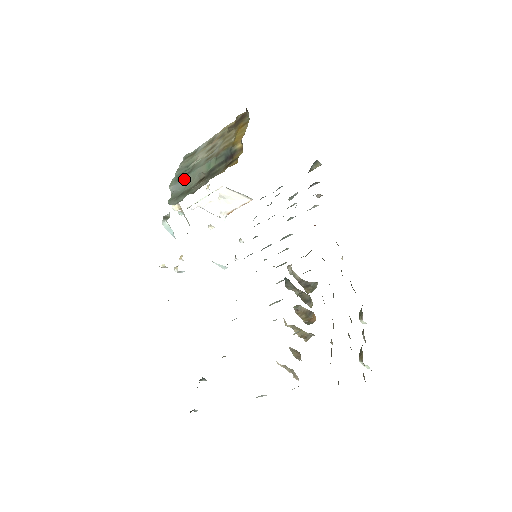
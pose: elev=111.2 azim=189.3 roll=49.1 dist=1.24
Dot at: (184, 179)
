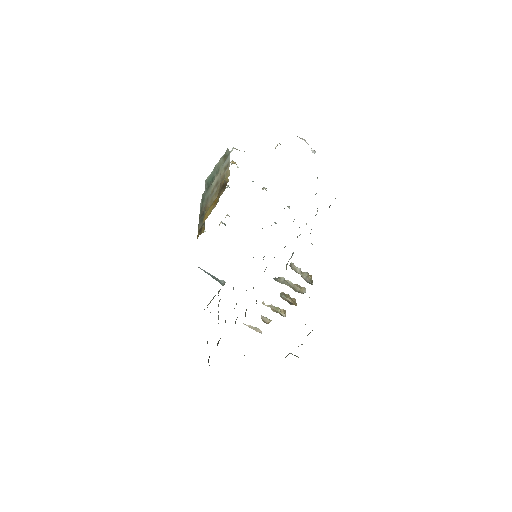
Dot at: occluded
